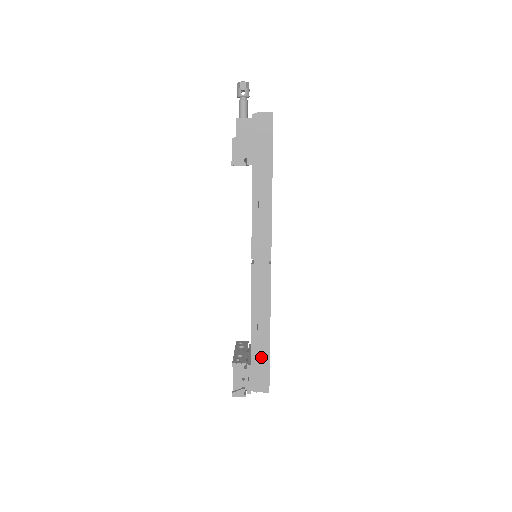
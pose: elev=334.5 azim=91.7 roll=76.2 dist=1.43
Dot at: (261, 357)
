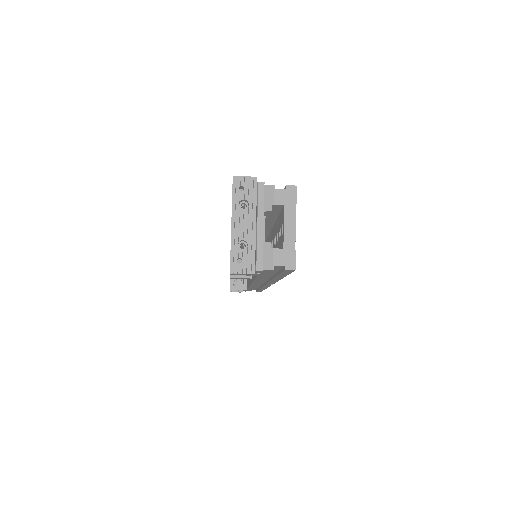
Dot at: occluded
